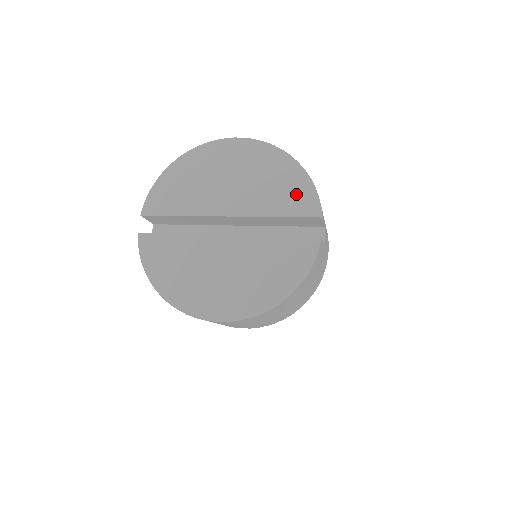
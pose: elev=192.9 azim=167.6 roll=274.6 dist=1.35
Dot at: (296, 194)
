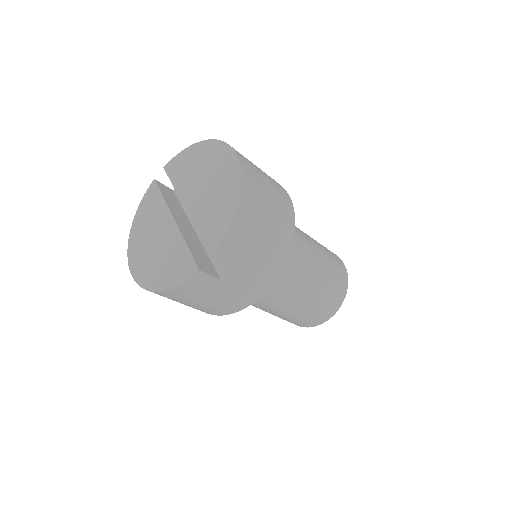
Dot at: (217, 224)
